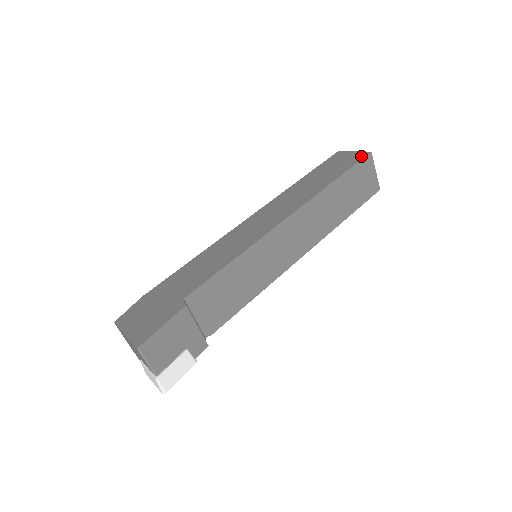
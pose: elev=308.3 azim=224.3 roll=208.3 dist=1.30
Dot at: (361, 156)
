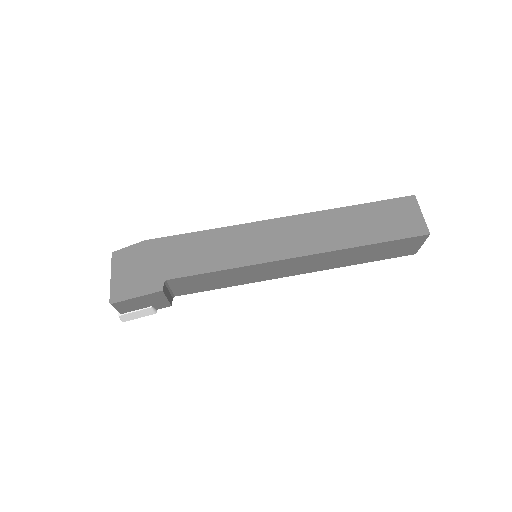
Dot at: (417, 231)
